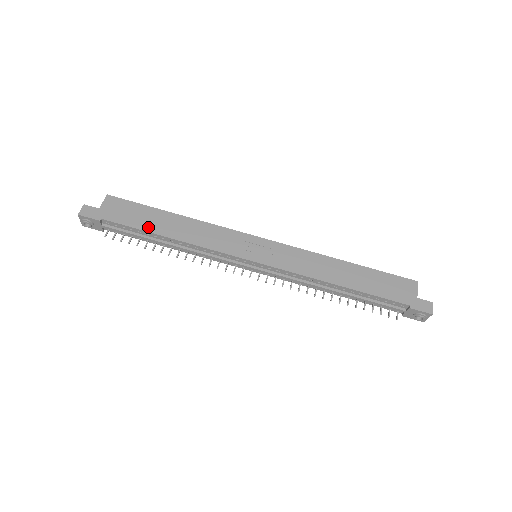
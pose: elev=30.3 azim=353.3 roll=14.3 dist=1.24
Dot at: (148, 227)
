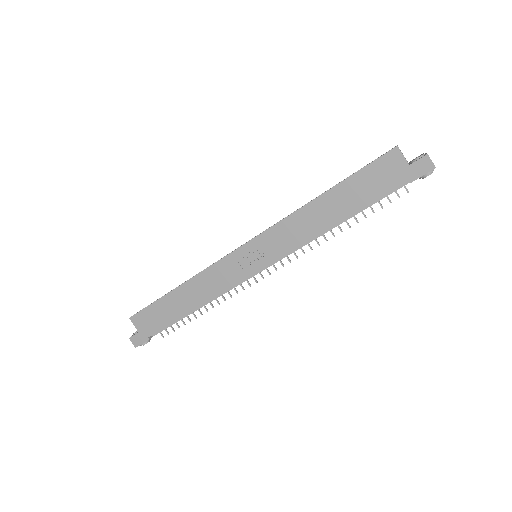
Dot at: (175, 315)
